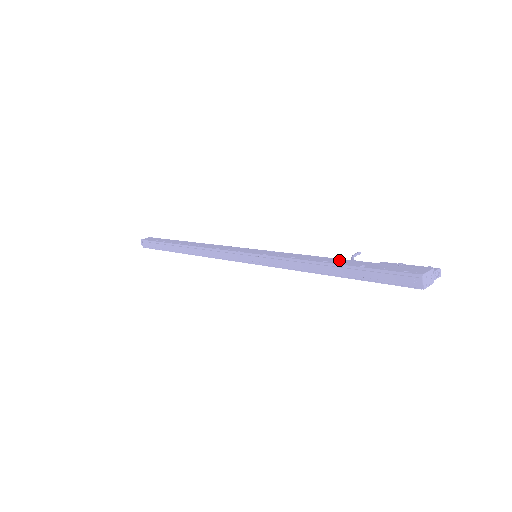
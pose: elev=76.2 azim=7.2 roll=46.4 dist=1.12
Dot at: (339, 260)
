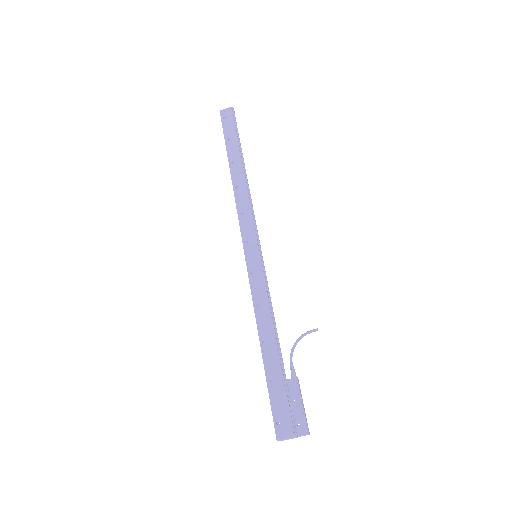
Dot at: (272, 349)
